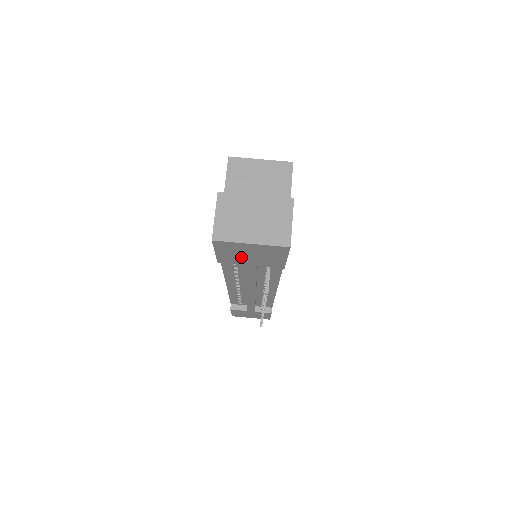
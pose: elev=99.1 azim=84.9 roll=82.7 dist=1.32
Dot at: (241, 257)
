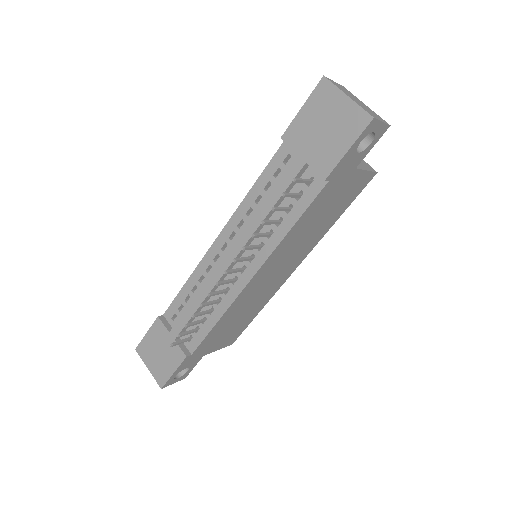
Dot at: (312, 130)
